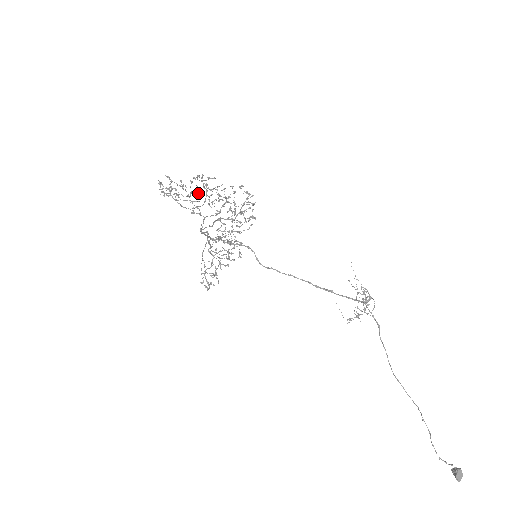
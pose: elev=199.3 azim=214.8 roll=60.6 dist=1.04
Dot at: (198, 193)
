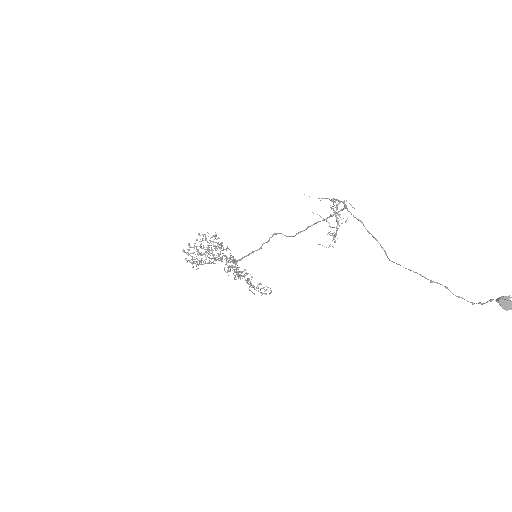
Dot at: occluded
